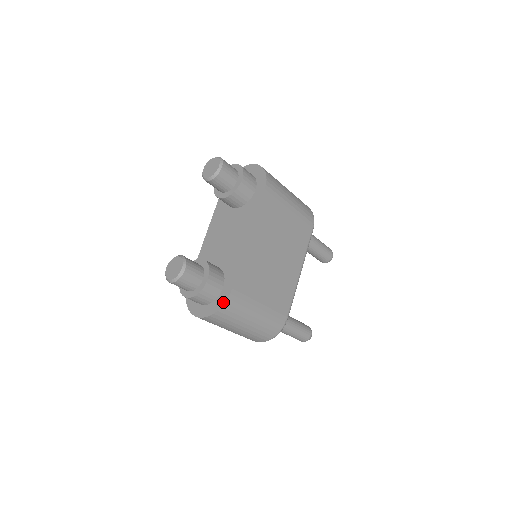
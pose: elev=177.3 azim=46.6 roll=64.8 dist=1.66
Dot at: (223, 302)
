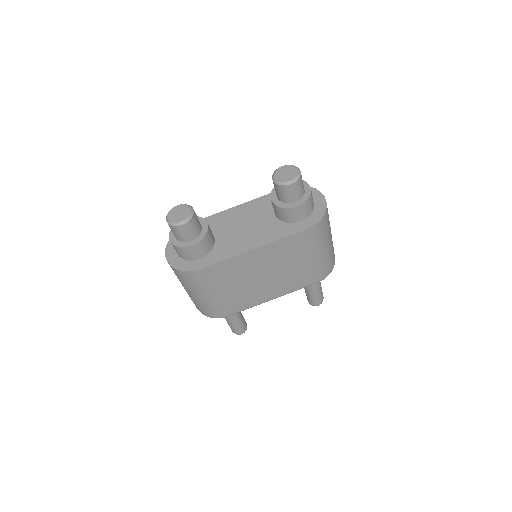
Dot at: (187, 269)
